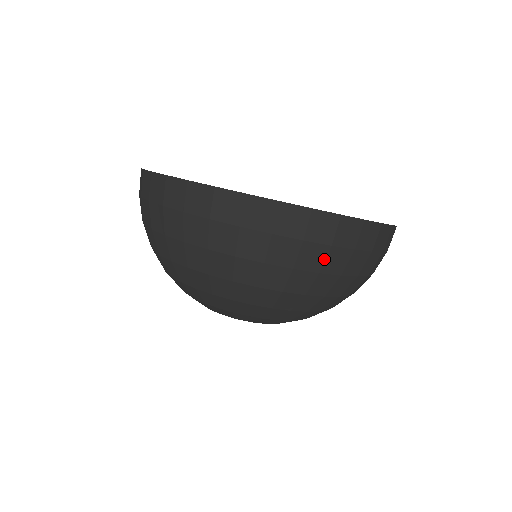
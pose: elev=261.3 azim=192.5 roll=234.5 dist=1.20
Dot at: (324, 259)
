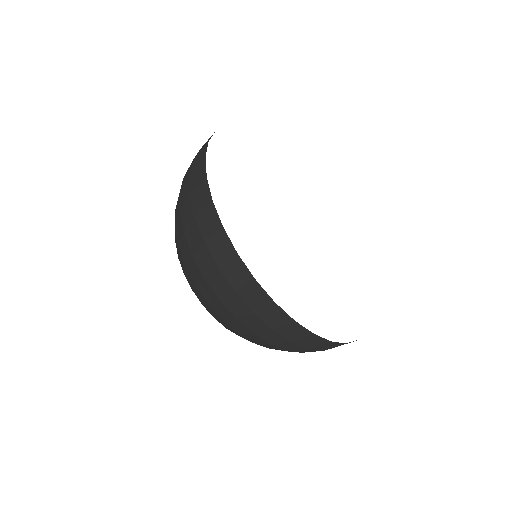
Dot at: (244, 315)
